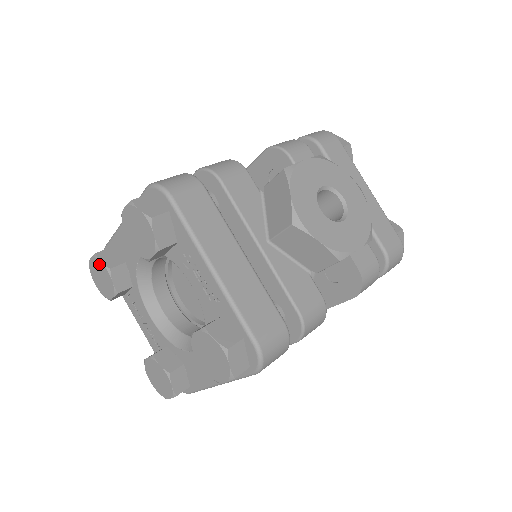
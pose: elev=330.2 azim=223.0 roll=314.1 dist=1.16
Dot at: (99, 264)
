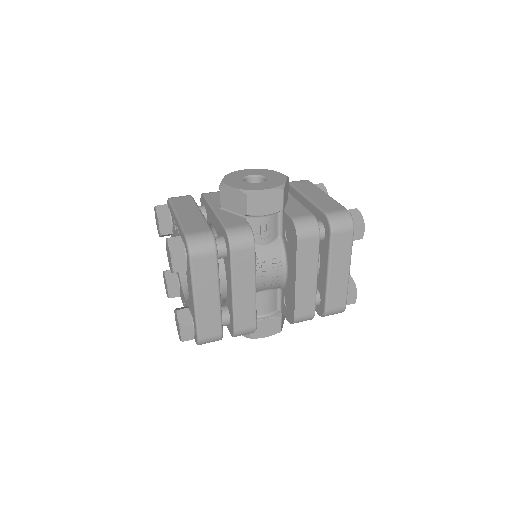
Dot at: occluded
